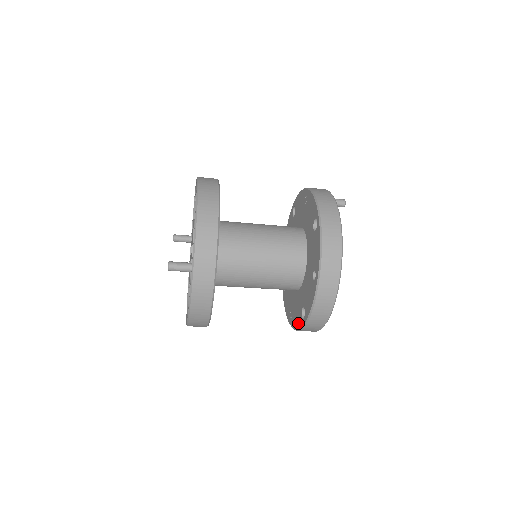
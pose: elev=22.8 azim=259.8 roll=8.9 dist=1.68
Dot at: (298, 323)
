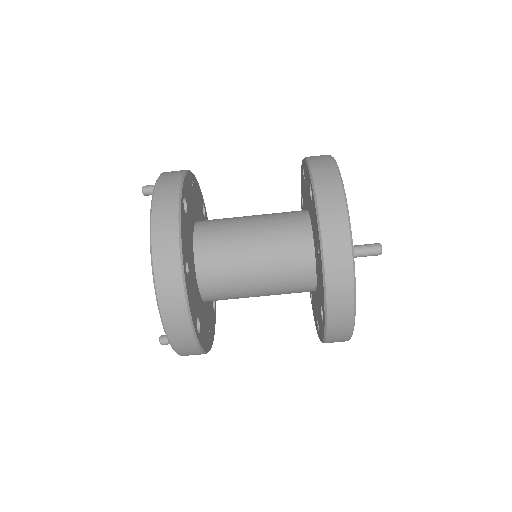
Dot at: (314, 207)
